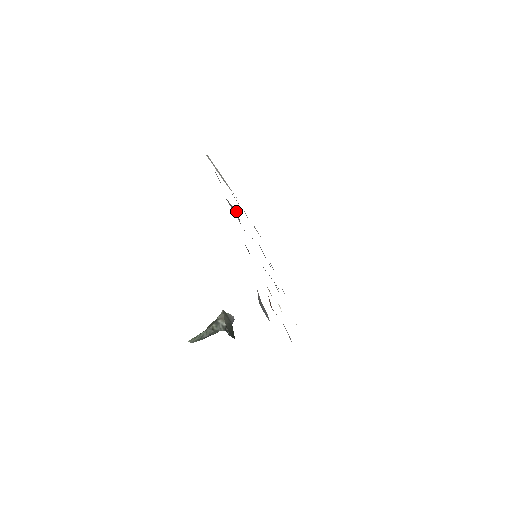
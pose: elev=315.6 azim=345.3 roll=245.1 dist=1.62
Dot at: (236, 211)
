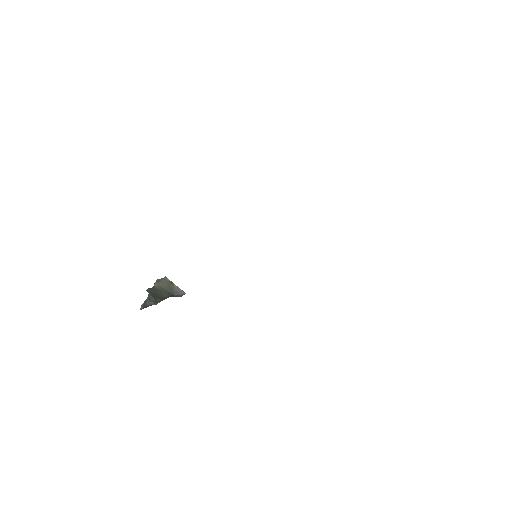
Dot at: occluded
